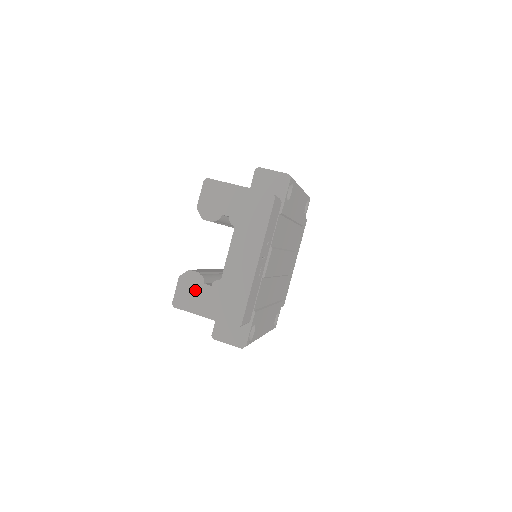
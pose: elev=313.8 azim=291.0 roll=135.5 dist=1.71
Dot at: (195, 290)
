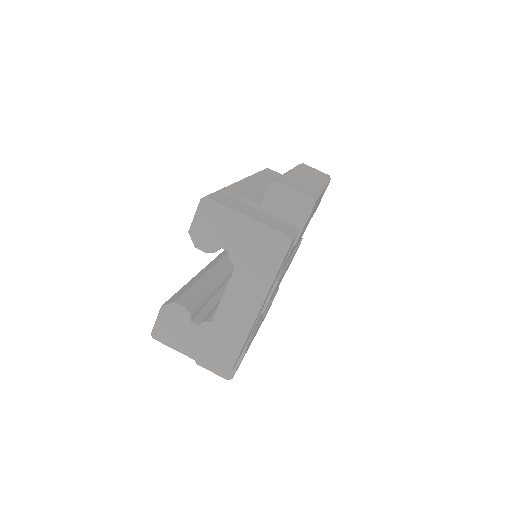
Dot at: (179, 326)
